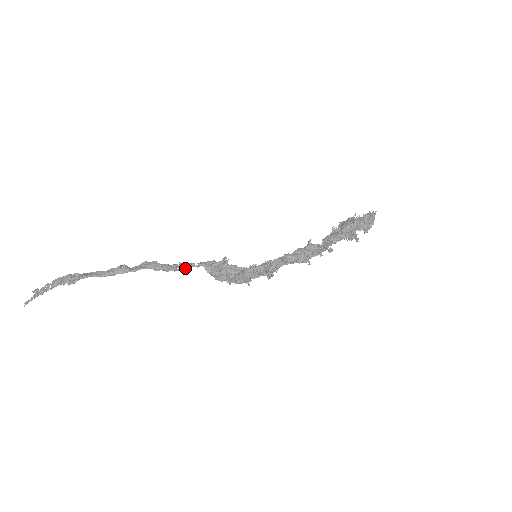
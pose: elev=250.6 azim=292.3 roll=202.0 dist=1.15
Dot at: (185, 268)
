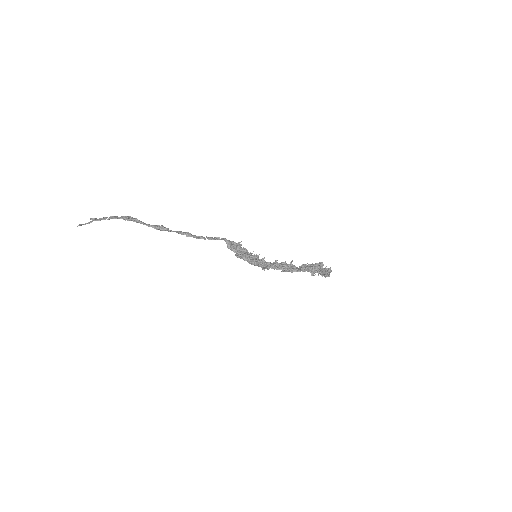
Dot at: (212, 239)
